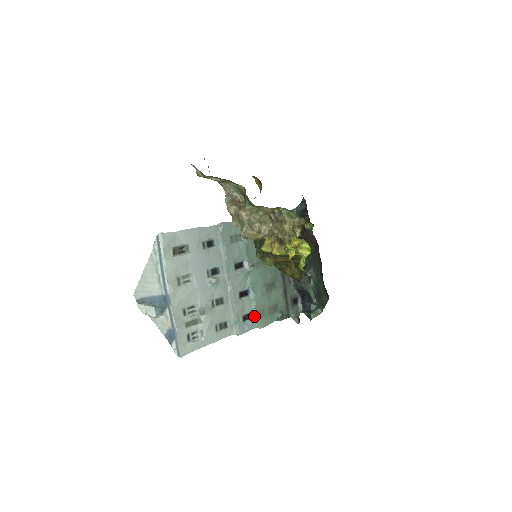
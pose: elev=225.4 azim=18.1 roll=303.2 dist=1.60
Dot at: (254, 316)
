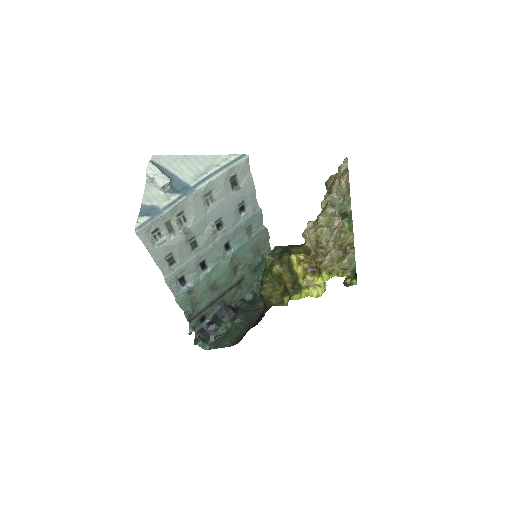
Dot at: (185, 287)
